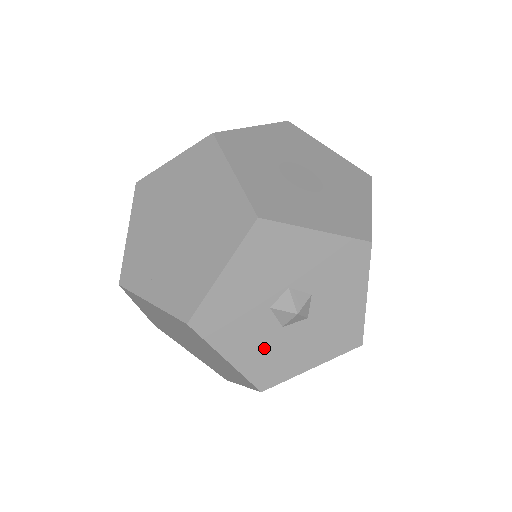
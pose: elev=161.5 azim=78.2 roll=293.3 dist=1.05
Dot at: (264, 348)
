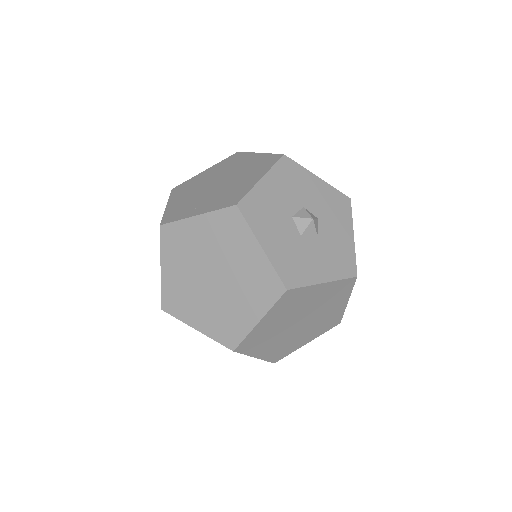
Dot at: (288, 248)
